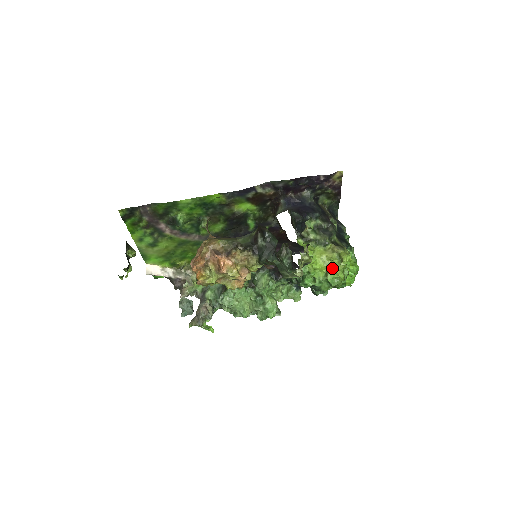
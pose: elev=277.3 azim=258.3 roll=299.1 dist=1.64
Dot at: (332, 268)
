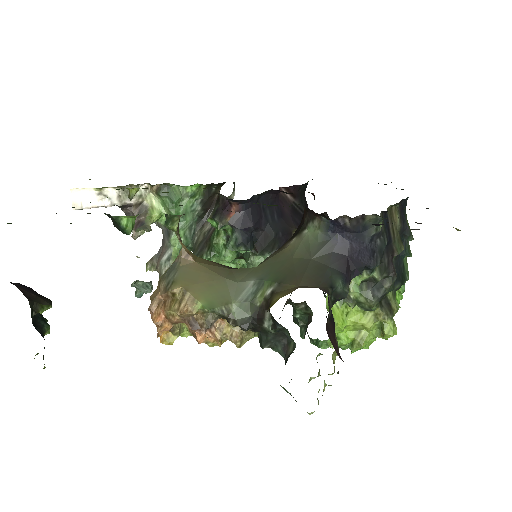
Dot at: (363, 342)
